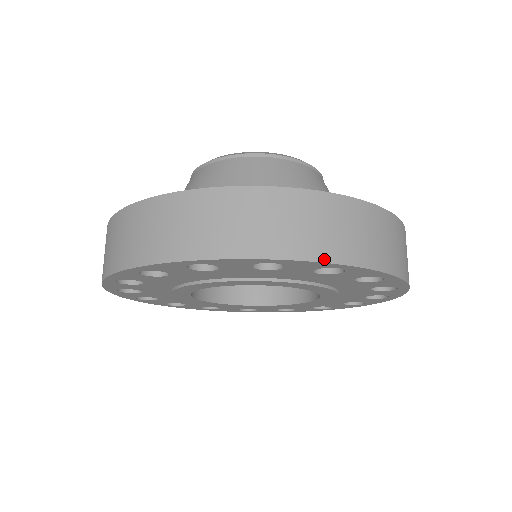
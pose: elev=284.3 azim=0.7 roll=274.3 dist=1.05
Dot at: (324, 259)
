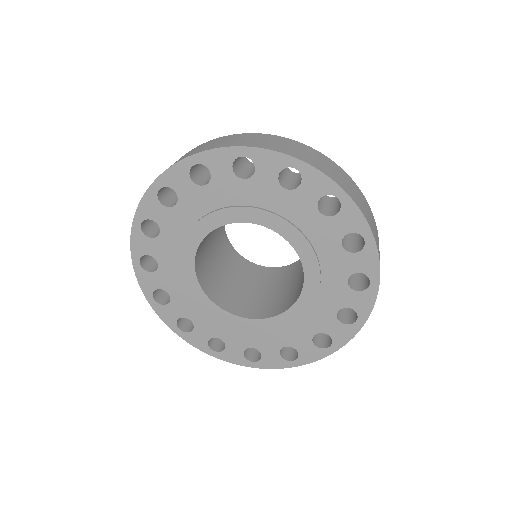
Dot at: (281, 152)
